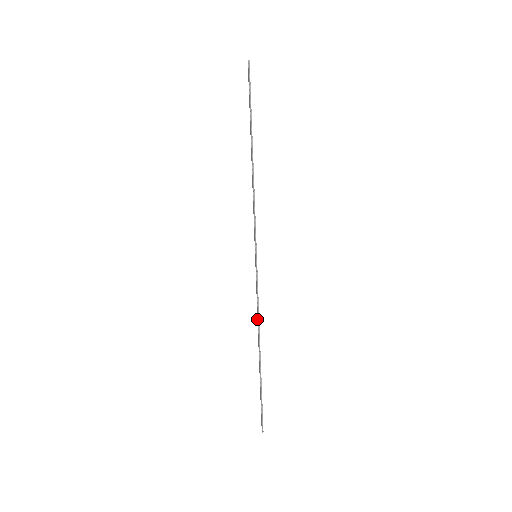
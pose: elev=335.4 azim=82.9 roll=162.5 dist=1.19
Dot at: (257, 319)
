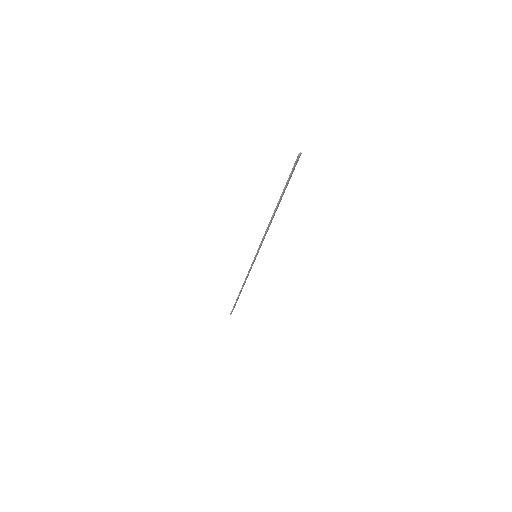
Dot at: occluded
